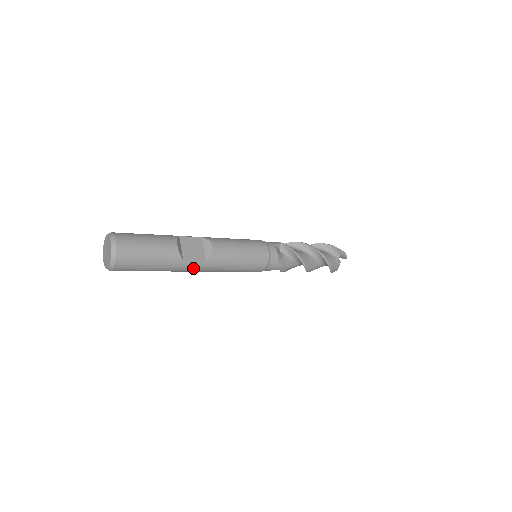
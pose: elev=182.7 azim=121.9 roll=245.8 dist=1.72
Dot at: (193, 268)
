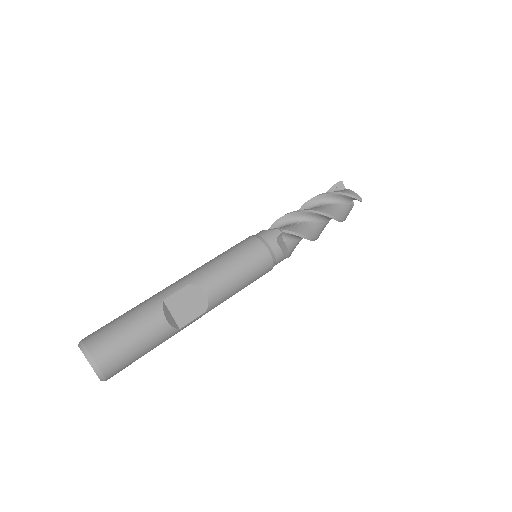
Dot at: (192, 322)
